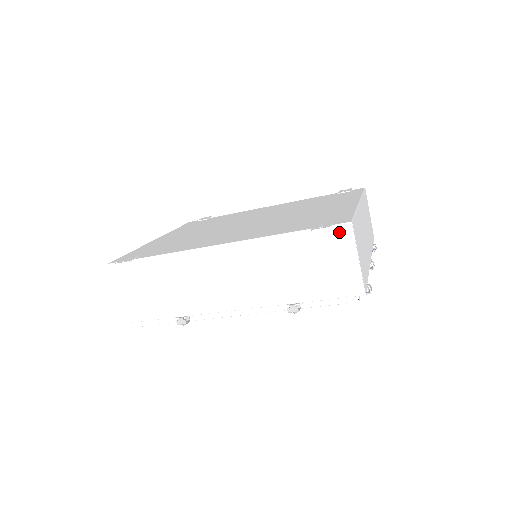
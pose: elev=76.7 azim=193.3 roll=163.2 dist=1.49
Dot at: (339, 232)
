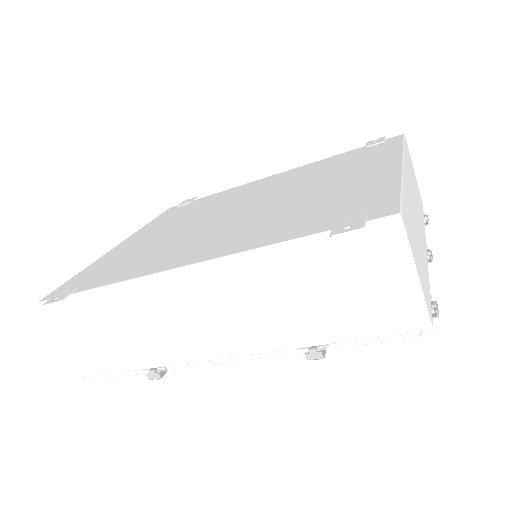
Dot at: (379, 232)
